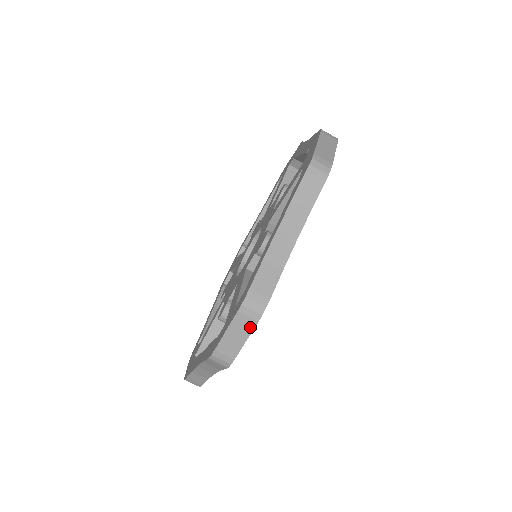
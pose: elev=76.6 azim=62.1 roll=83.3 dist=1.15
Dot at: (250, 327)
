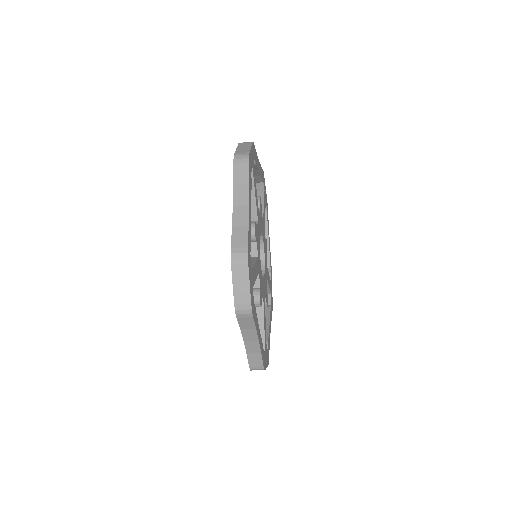
Dot at: occluded
